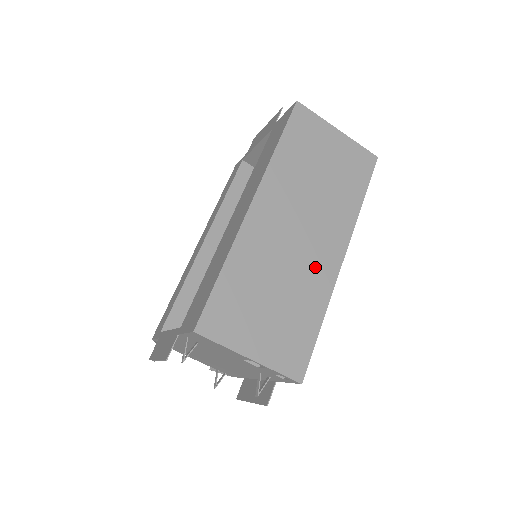
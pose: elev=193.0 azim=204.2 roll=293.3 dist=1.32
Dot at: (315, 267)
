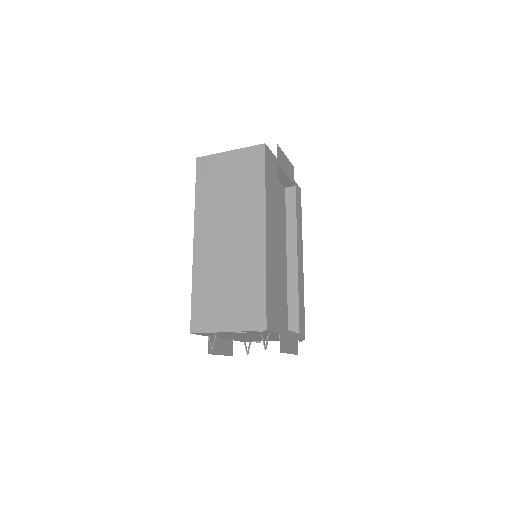
Dot at: (247, 251)
